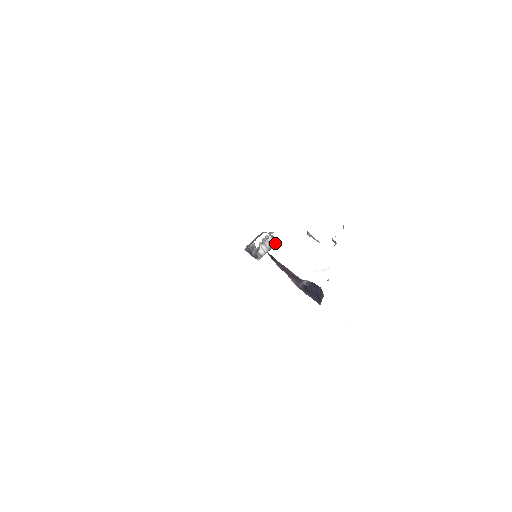
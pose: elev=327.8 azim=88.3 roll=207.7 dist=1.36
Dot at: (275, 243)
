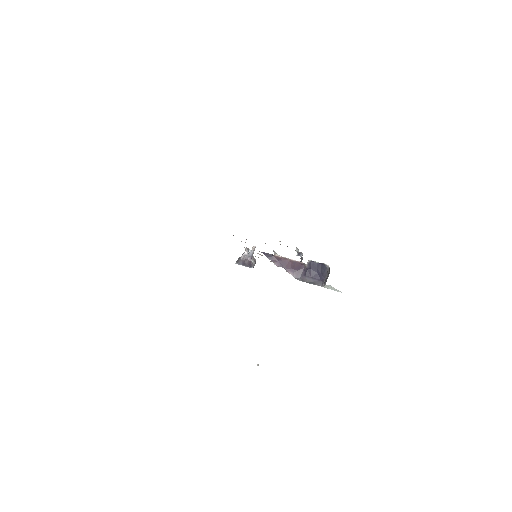
Dot at: occluded
